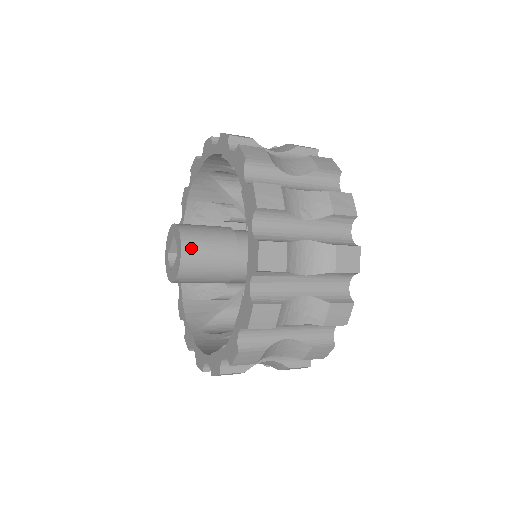
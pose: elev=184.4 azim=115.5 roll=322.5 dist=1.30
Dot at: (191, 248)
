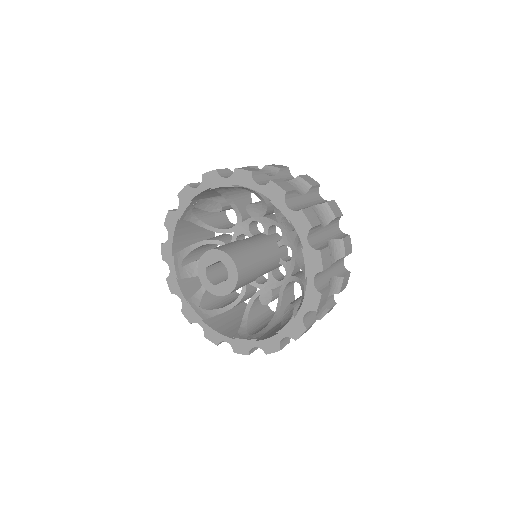
Dot at: (242, 276)
